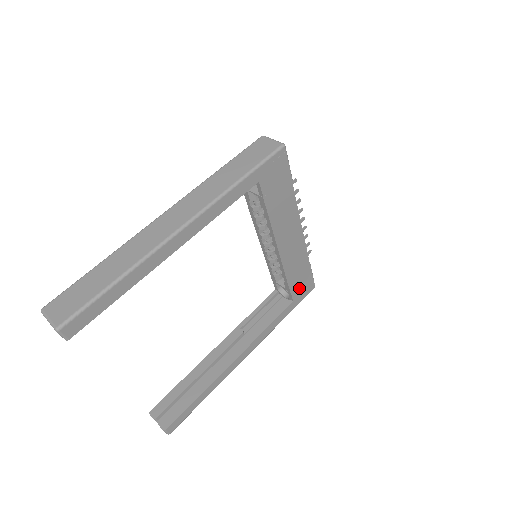
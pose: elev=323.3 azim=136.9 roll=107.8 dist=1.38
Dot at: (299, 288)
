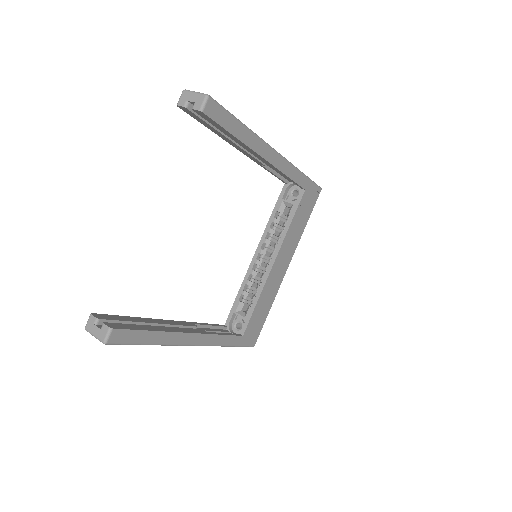
Dot at: (252, 327)
